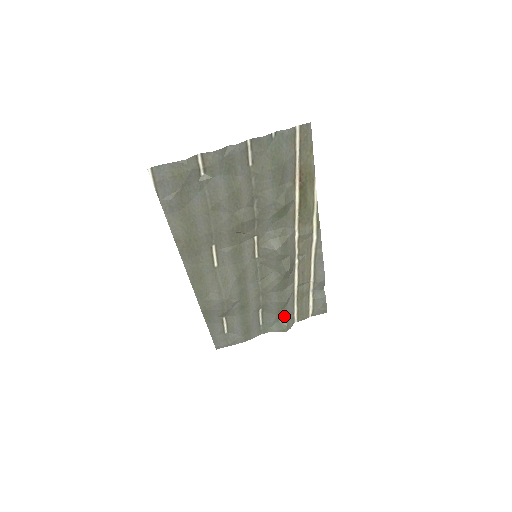
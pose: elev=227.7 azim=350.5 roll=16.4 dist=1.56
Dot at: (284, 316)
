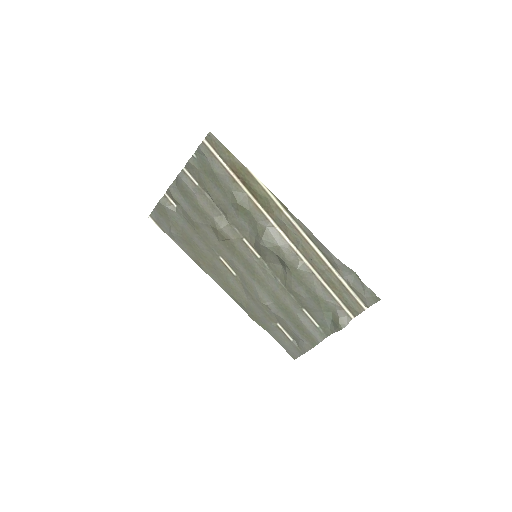
Dot at: (333, 313)
